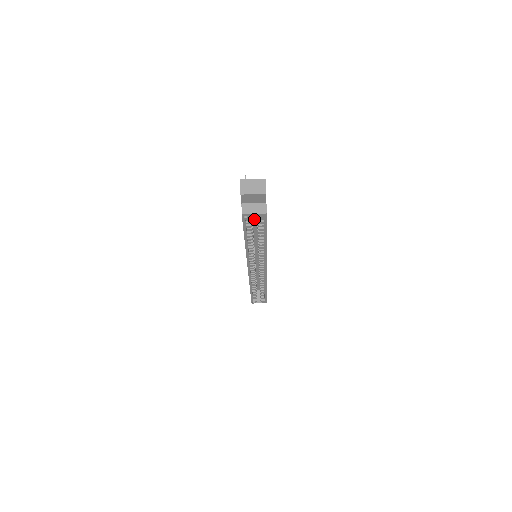
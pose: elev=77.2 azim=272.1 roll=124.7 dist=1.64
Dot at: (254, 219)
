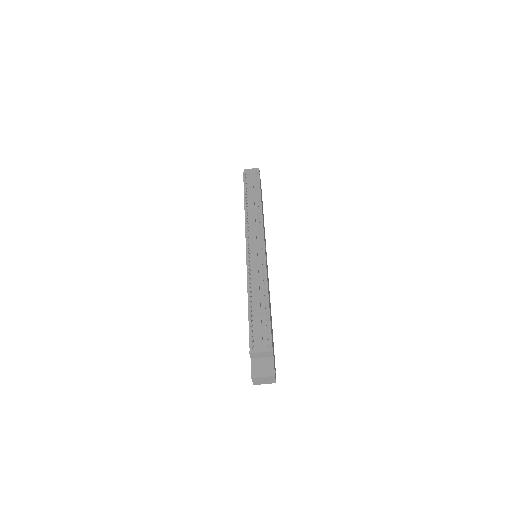
Dot at: occluded
